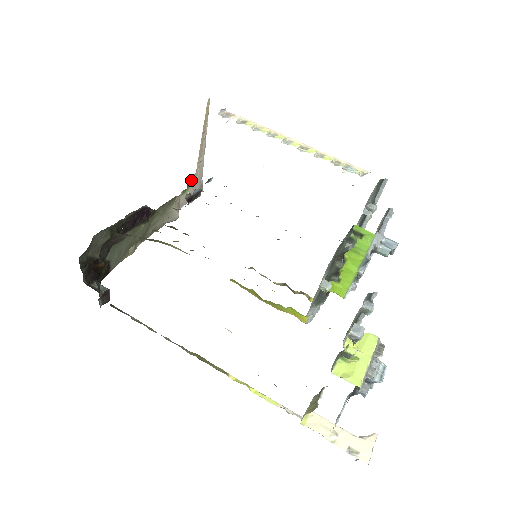
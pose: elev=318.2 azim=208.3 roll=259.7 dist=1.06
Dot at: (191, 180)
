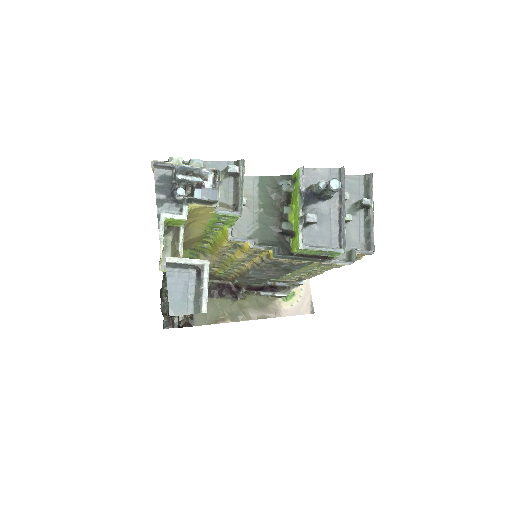
Dot at: (293, 292)
